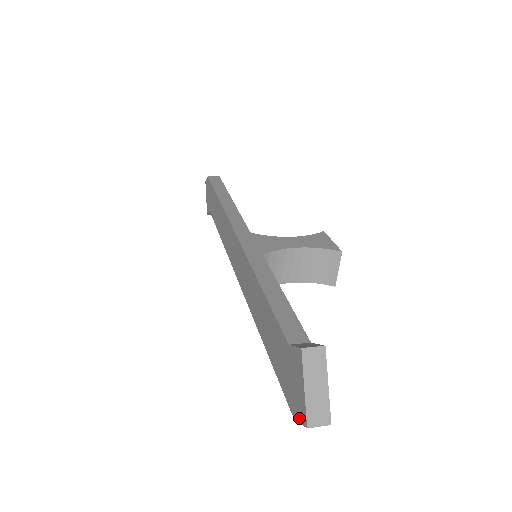
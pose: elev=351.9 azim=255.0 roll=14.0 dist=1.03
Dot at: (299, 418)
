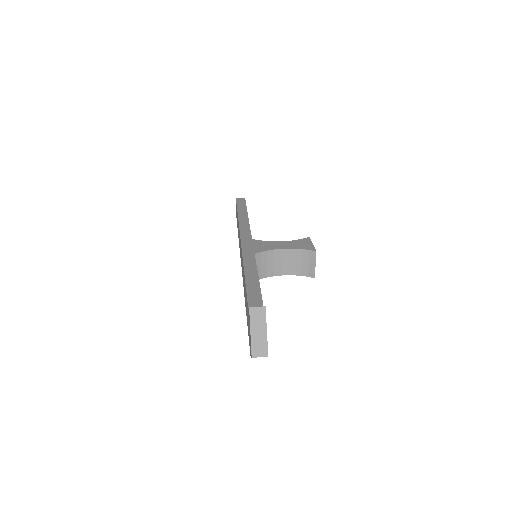
Dot at: occluded
